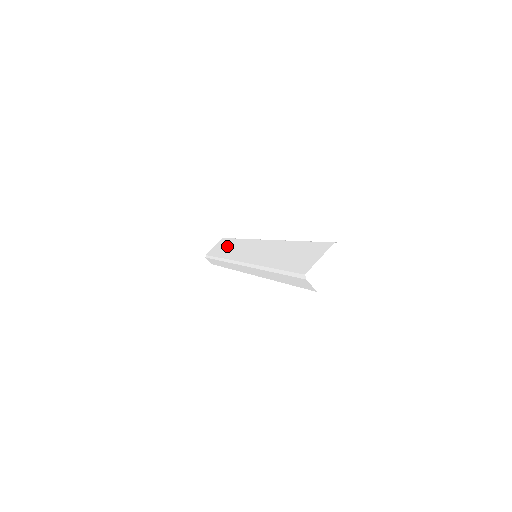
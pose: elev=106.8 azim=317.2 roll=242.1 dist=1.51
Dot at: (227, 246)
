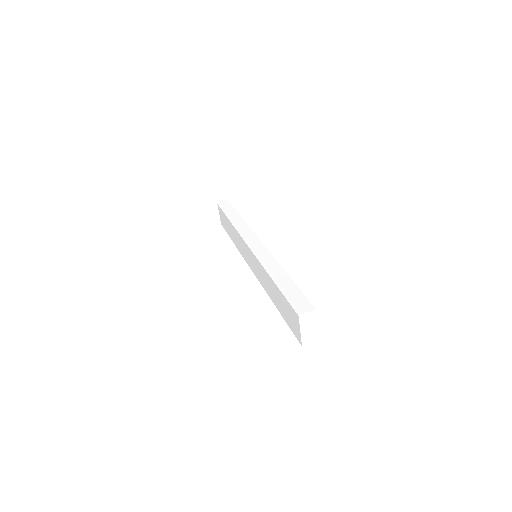
Dot at: (228, 227)
